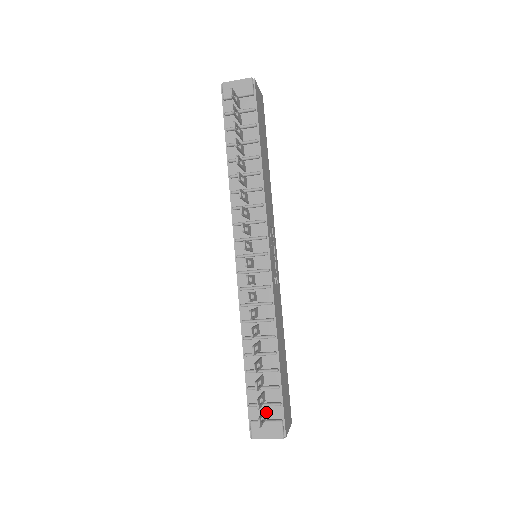
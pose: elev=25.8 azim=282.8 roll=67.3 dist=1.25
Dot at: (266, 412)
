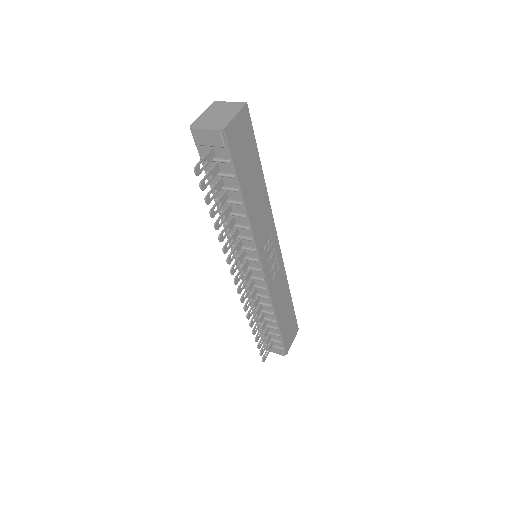
Dot at: (273, 342)
